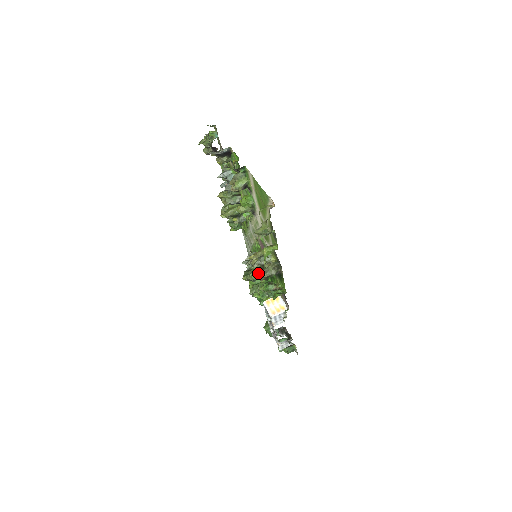
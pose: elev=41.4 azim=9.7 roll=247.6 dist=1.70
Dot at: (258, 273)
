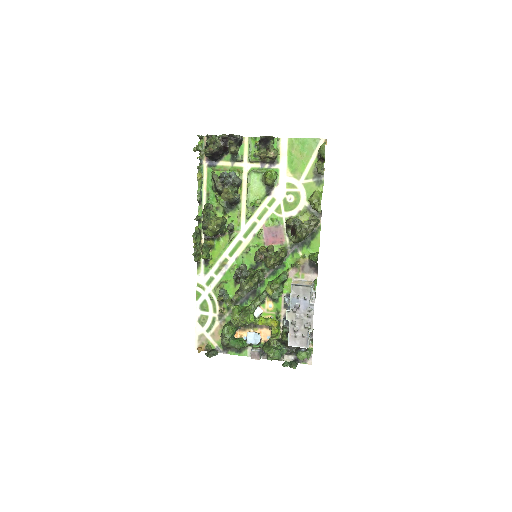
Dot at: (311, 221)
